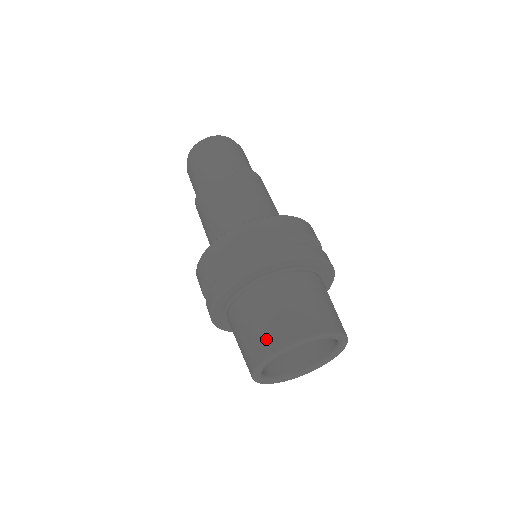
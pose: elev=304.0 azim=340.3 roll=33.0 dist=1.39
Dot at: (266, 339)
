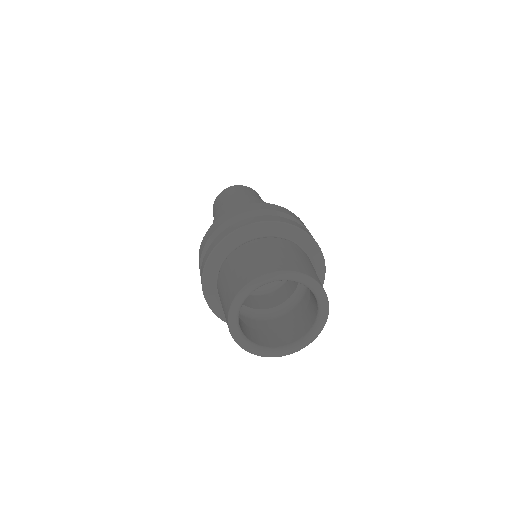
Dot at: (267, 264)
